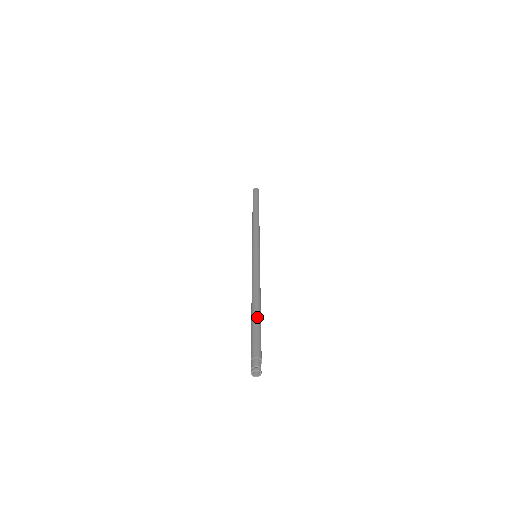
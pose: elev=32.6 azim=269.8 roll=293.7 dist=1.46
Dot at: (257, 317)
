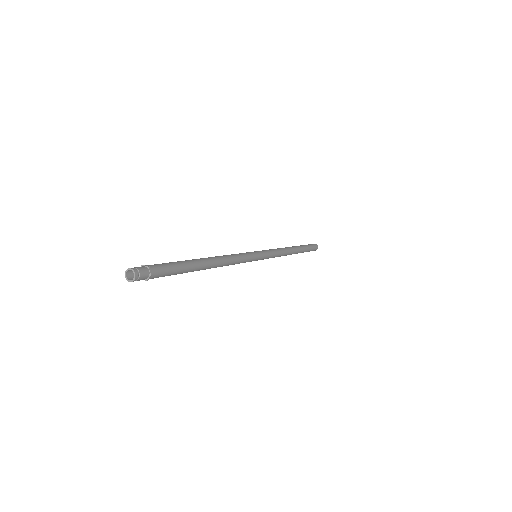
Dot at: (189, 260)
